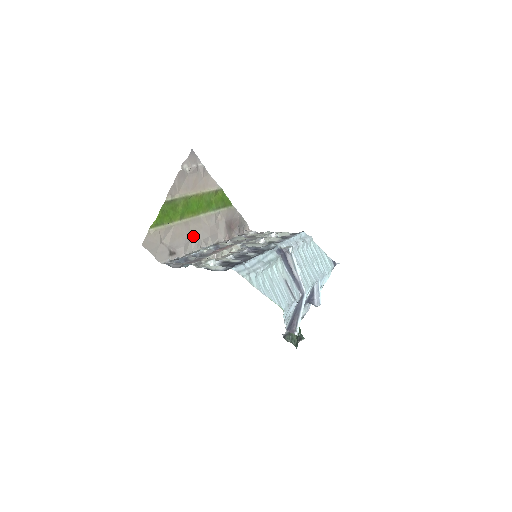
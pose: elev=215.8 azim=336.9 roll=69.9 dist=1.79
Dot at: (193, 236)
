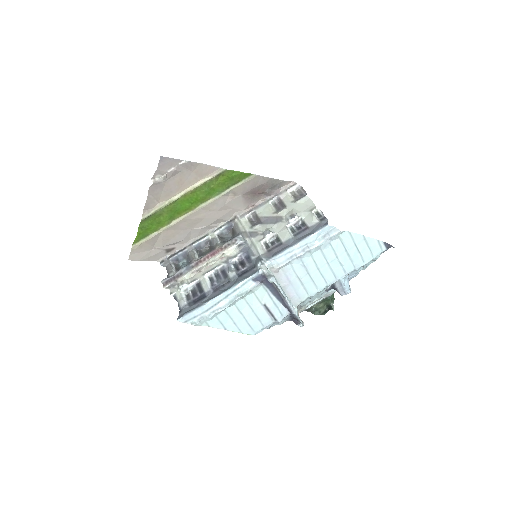
Dot at: (194, 227)
